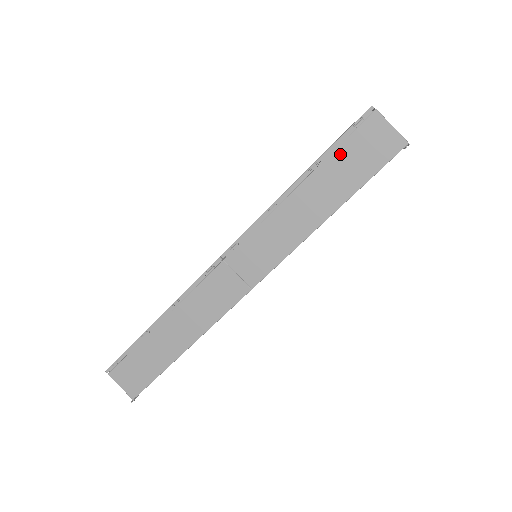
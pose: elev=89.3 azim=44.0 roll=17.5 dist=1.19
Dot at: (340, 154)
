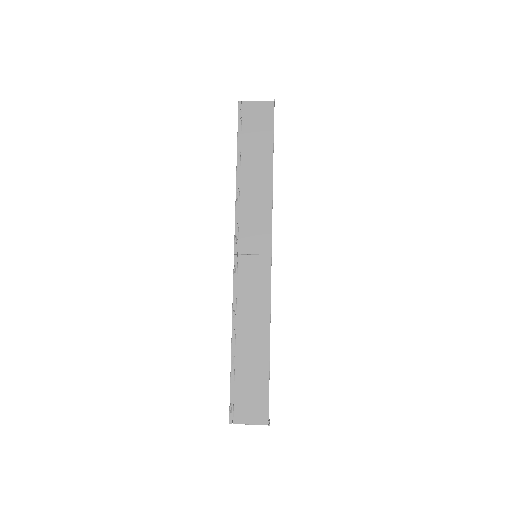
Dot at: (246, 136)
